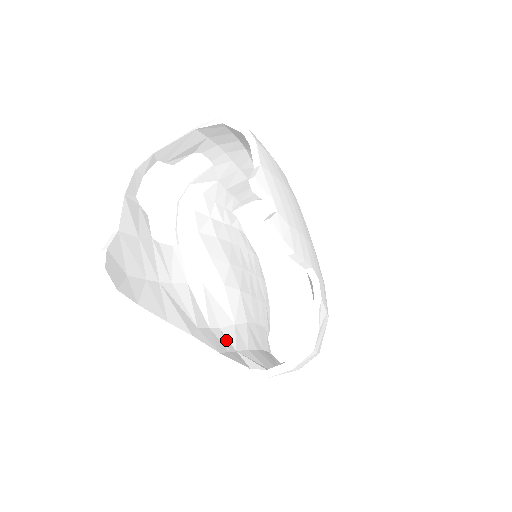
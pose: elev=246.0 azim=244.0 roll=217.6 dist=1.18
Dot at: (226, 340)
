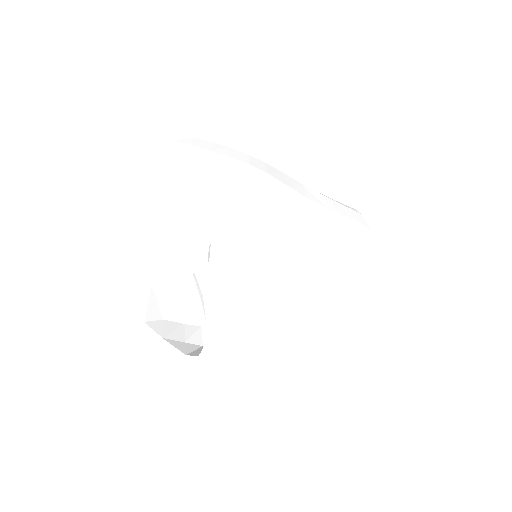
Dot at: (197, 335)
